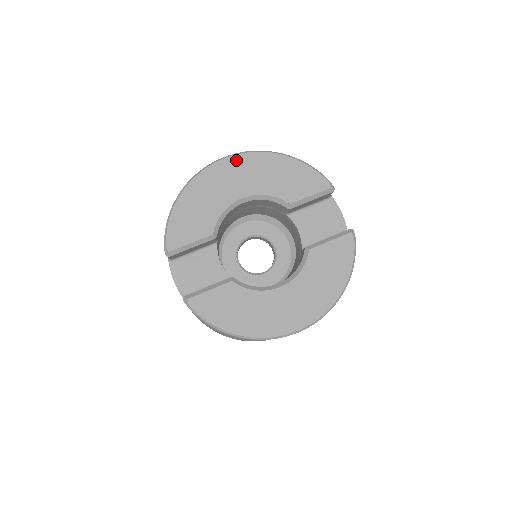
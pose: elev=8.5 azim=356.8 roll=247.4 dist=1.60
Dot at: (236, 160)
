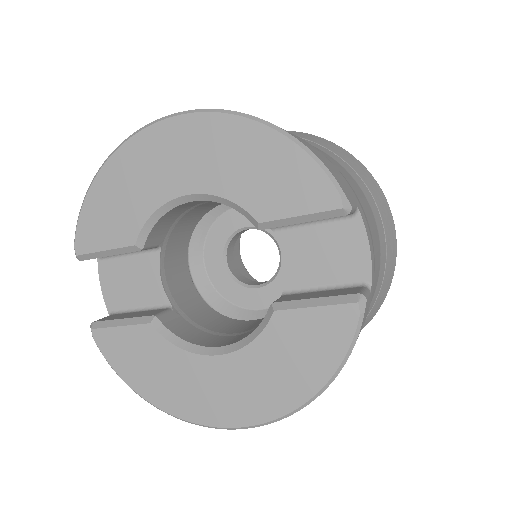
Dot at: (186, 124)
